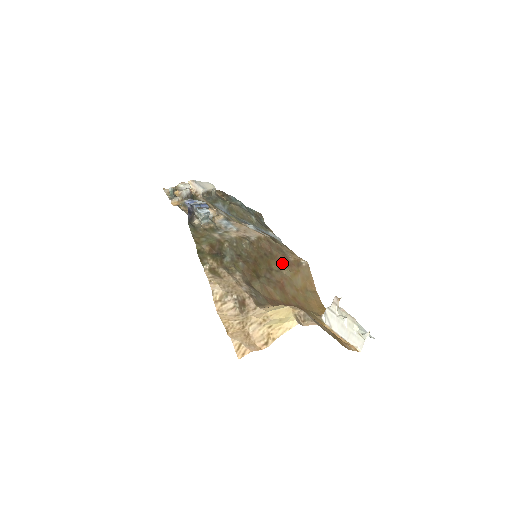
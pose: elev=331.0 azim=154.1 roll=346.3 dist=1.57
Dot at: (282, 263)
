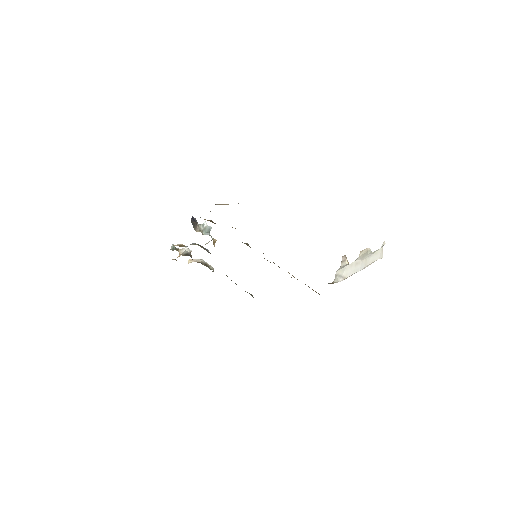
Dot at: occluded
